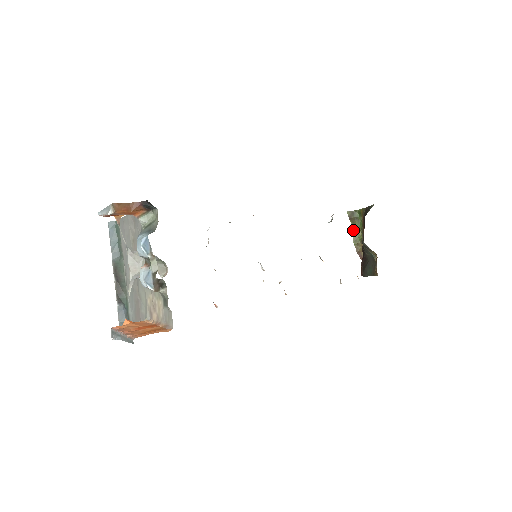
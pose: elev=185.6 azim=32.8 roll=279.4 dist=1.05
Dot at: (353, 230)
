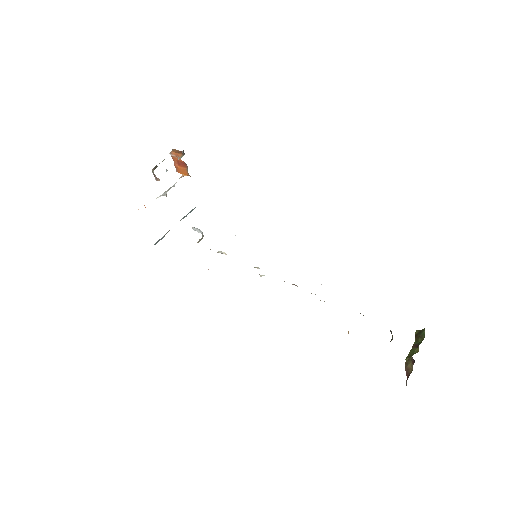
Dot at: (413, 347)
